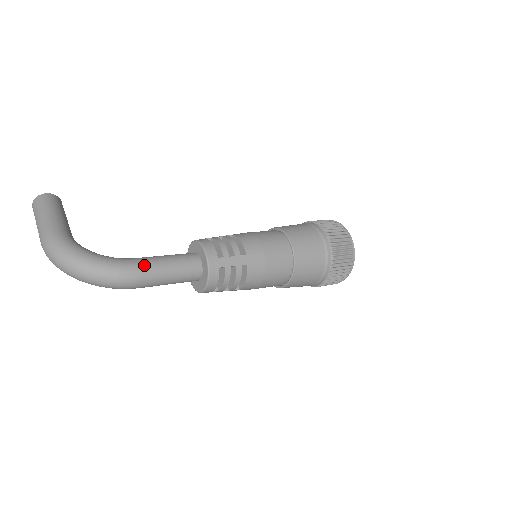
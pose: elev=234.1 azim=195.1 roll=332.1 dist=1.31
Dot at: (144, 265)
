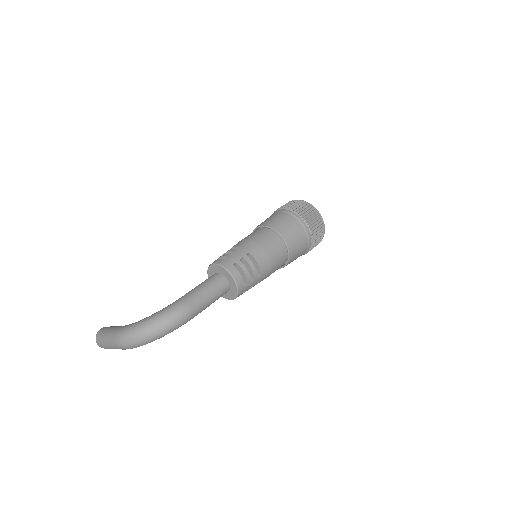
Dot at: (186, 296)
